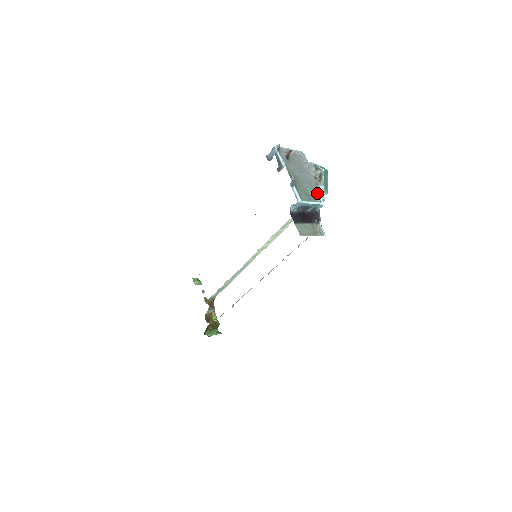
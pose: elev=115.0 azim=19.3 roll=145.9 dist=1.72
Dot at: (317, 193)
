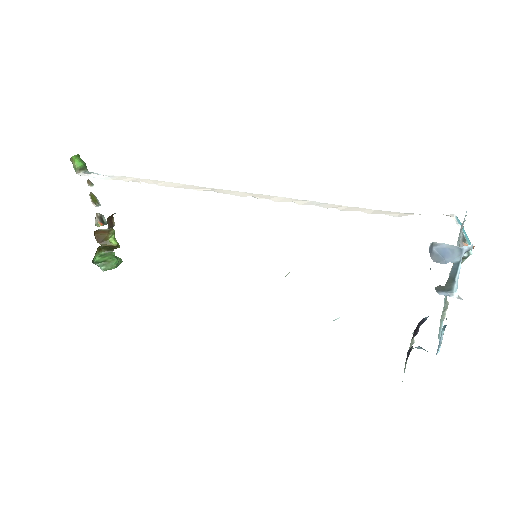
Dot at: occluded
